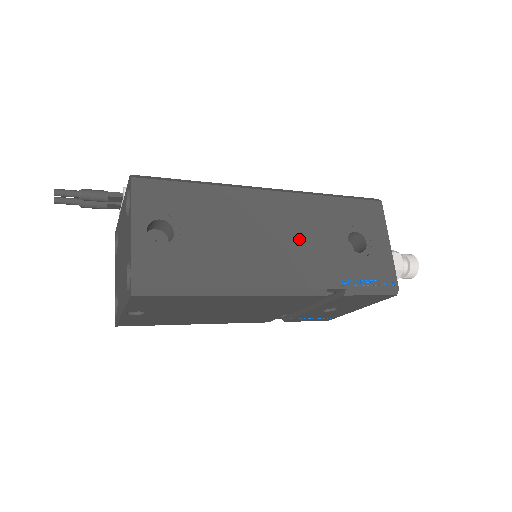
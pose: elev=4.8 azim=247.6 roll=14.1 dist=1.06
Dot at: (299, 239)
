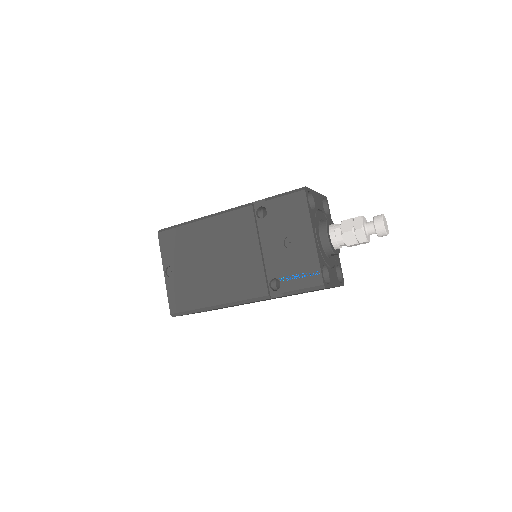
Dot at: occluded
